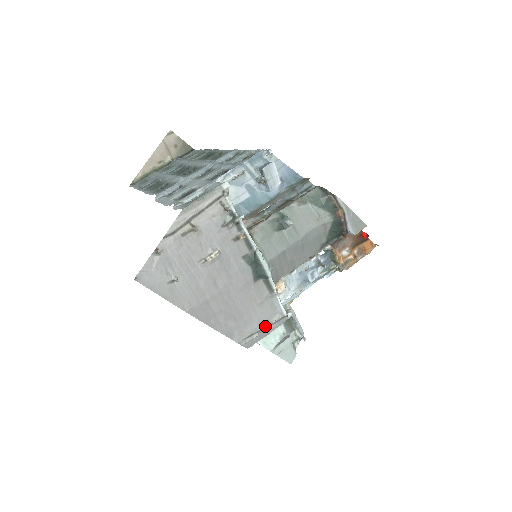
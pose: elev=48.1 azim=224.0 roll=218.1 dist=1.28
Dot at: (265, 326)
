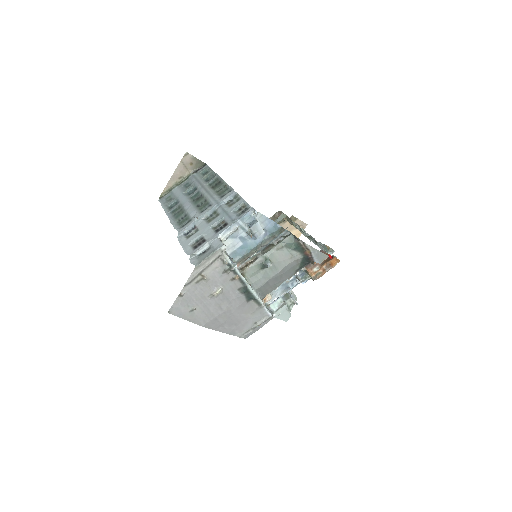
Dot at: (257, 325)
